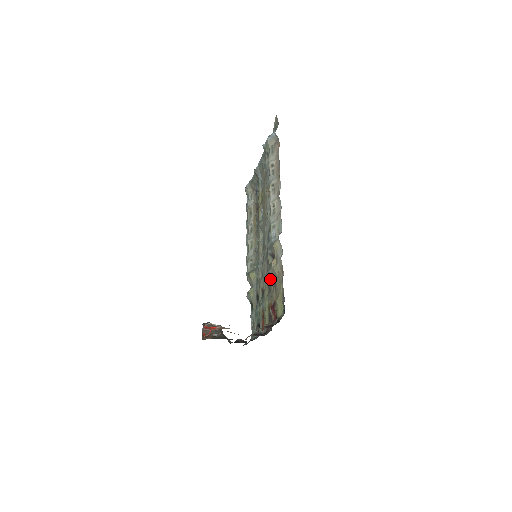
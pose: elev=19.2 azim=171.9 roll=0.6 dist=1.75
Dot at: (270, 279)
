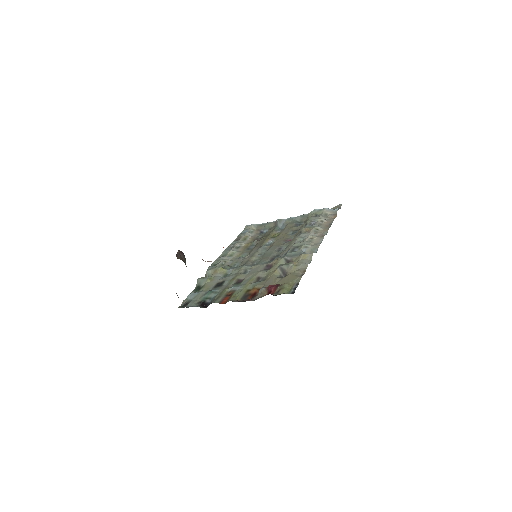
Dot at: (273, 273)
